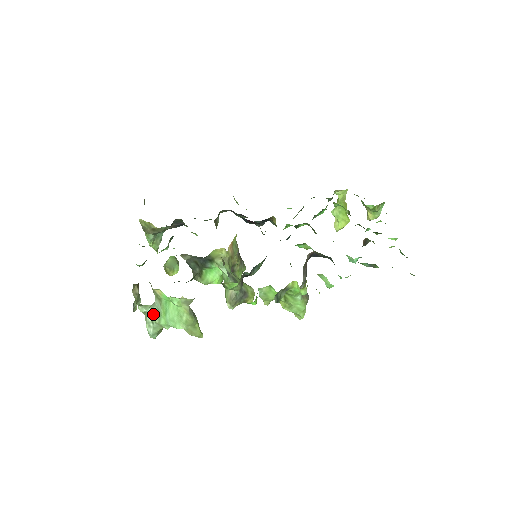
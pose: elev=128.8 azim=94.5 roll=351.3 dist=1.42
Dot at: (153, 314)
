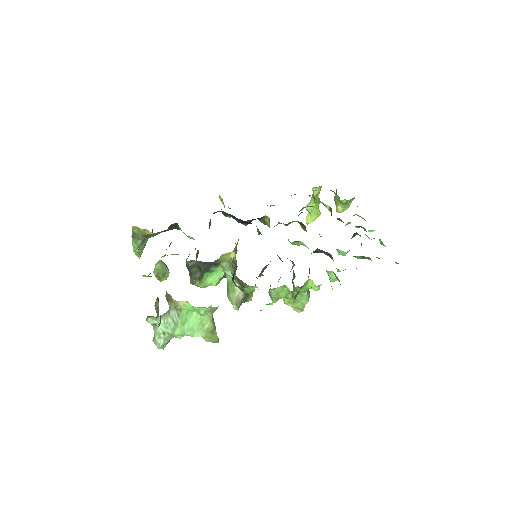
Dot at: (166, 325)
